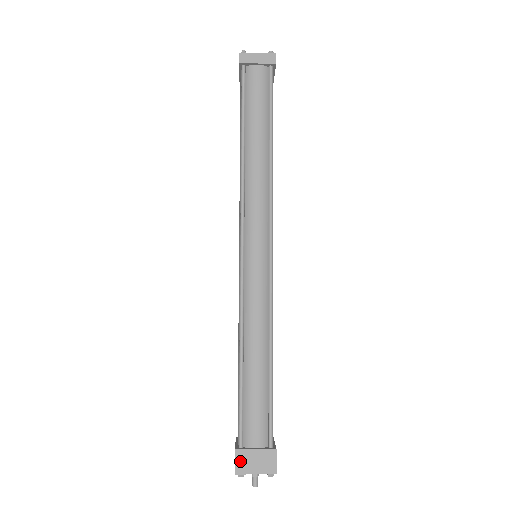
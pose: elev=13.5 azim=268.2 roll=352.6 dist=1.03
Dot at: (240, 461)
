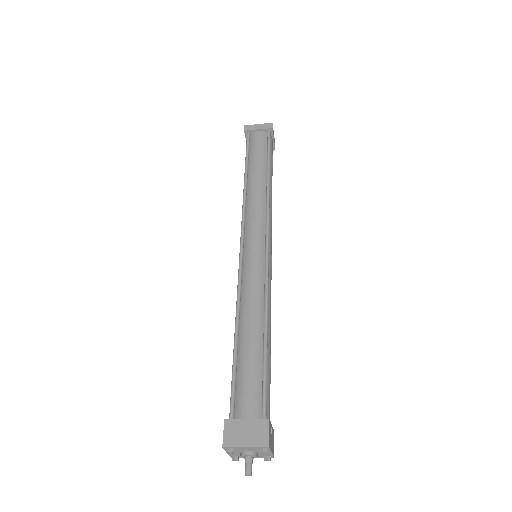
Dot at: (229, 432)
